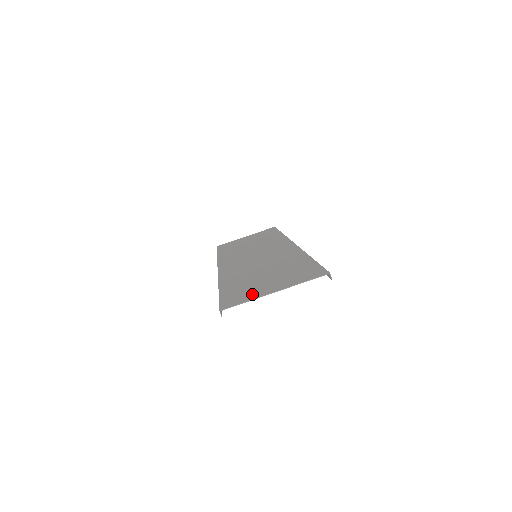
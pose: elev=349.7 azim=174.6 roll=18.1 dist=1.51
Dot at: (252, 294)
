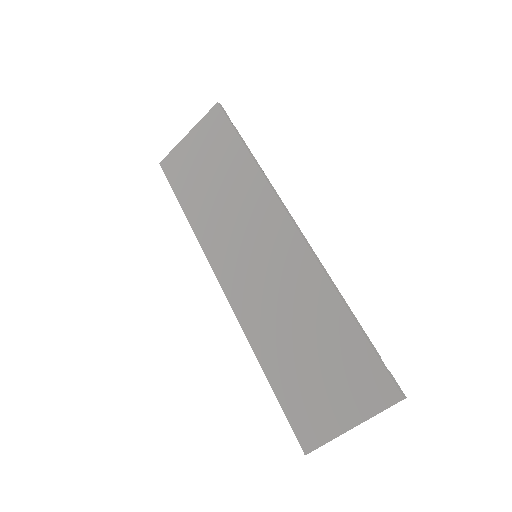
Dot at: (324, 422)
